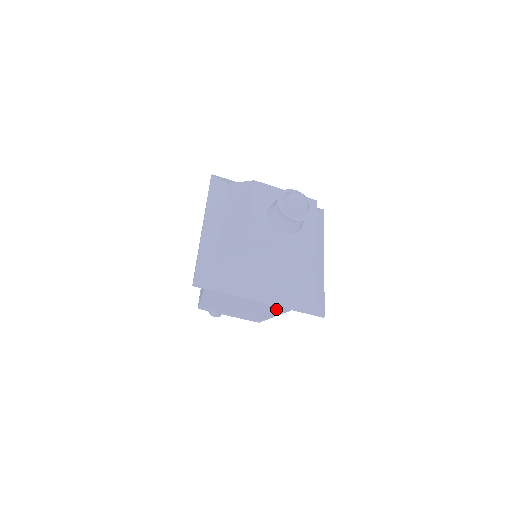
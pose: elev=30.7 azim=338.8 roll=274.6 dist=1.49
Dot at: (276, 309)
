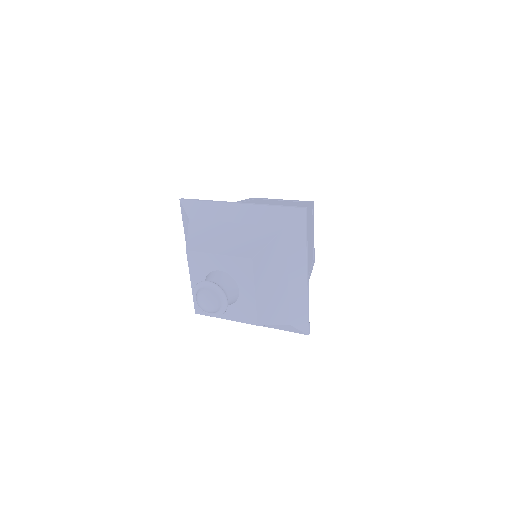
Dot at: occluded
